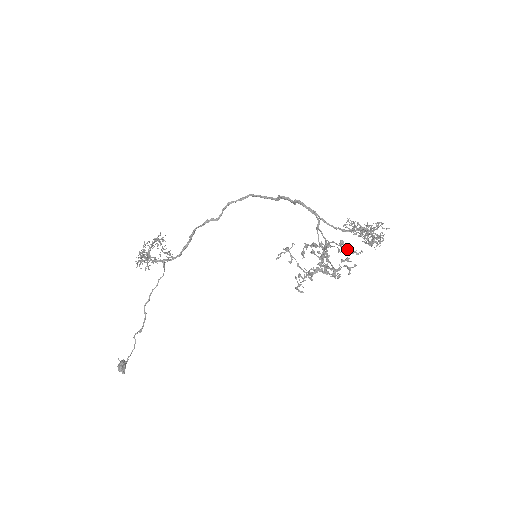
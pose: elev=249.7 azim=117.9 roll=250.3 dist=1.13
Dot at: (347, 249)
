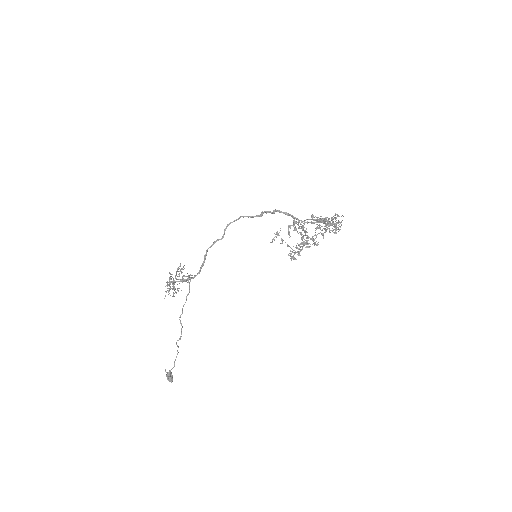
Dot at: (317, 220)
